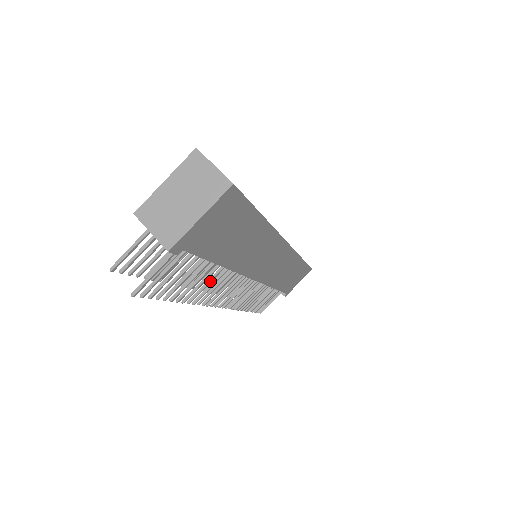
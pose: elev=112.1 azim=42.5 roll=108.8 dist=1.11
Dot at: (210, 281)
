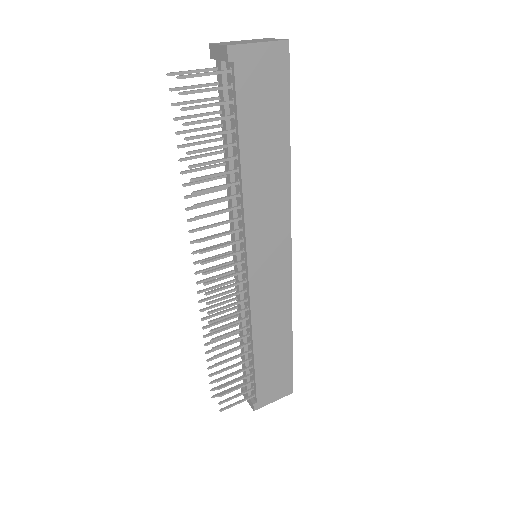
Dot at: (221, 186)
